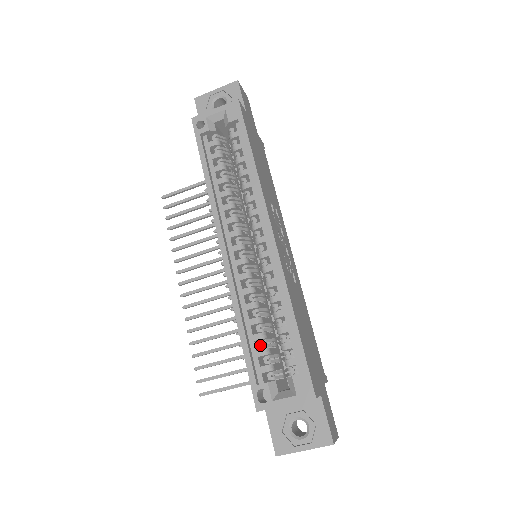
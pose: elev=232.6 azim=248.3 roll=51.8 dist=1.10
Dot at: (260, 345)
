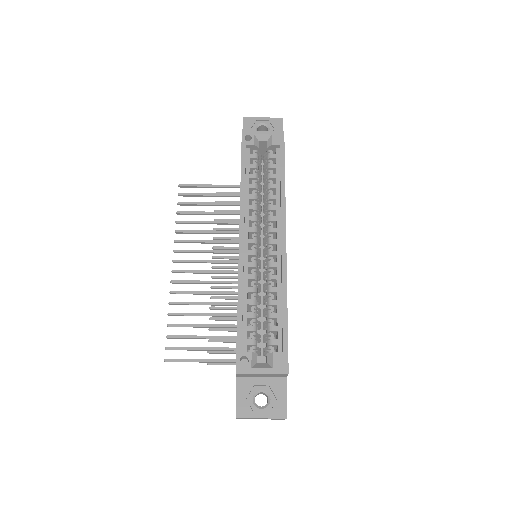
Dot at: (251, 322)
